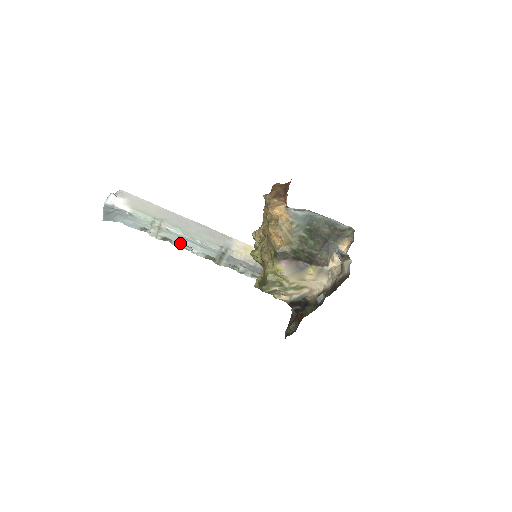
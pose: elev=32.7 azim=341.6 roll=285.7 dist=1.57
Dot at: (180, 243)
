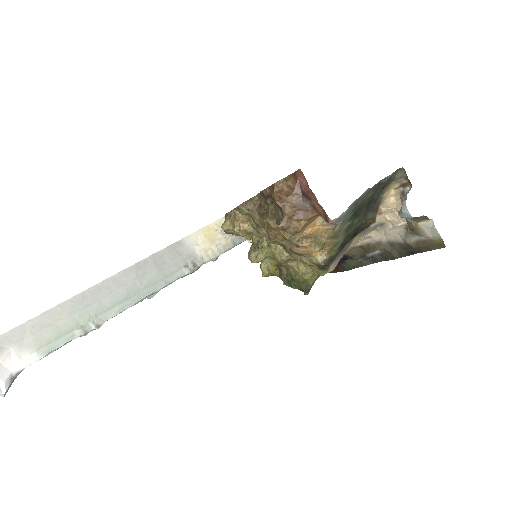
Dot at: occluded
